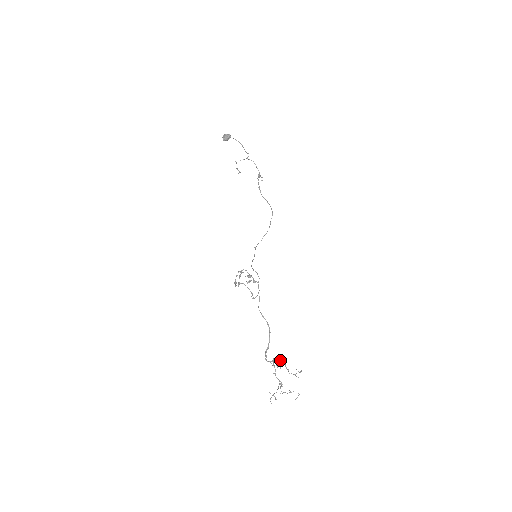
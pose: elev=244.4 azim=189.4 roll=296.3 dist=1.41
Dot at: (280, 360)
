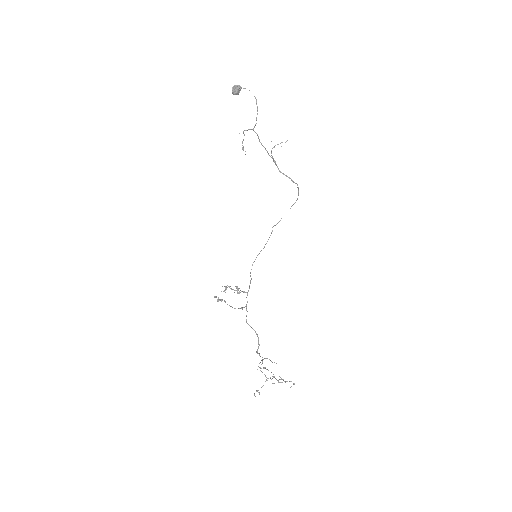
Dot at: occluded
